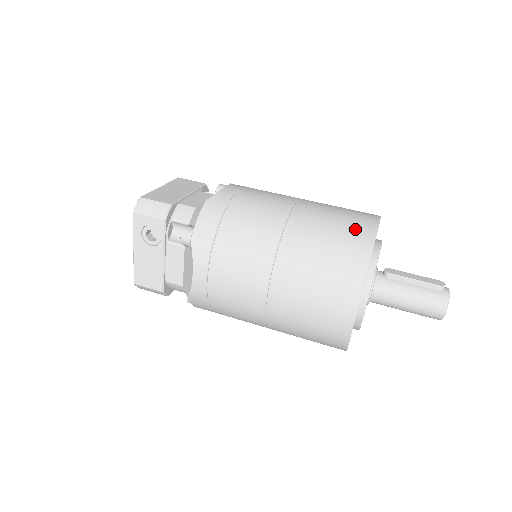
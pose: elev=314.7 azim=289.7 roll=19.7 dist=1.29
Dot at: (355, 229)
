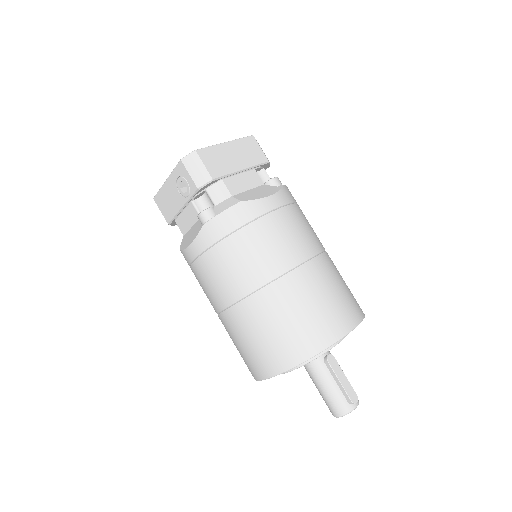
Dot at: (323, 326)
